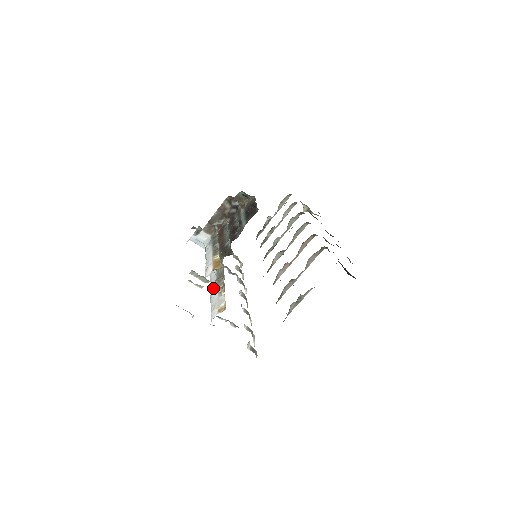
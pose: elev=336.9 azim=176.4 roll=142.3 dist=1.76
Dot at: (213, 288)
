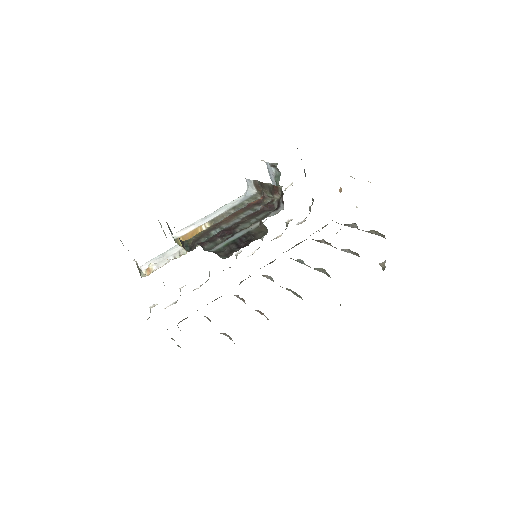
Dot at: occluded
